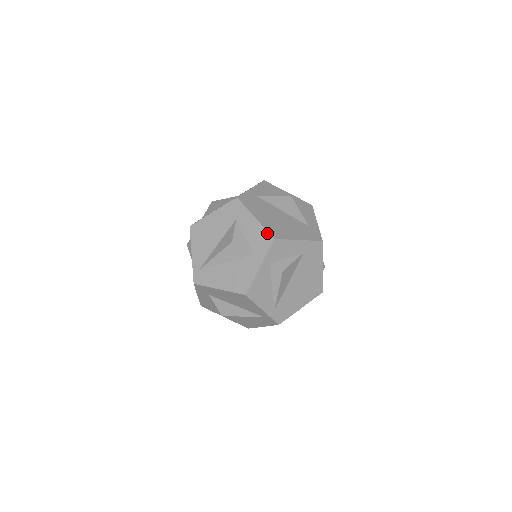
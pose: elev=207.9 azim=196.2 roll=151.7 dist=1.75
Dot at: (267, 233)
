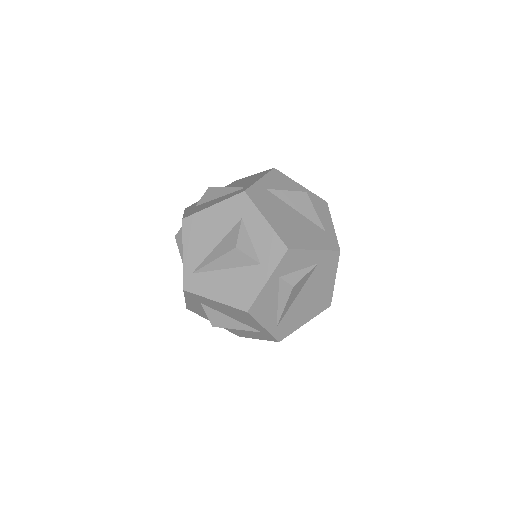
Dot at: (280, 241)
